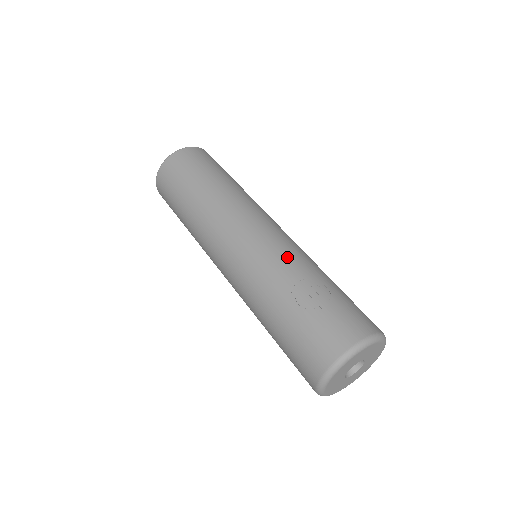
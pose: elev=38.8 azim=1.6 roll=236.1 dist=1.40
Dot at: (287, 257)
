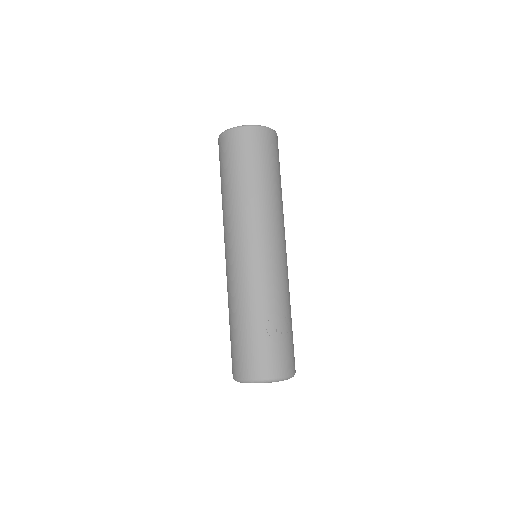
Dot at: (280, 288)
